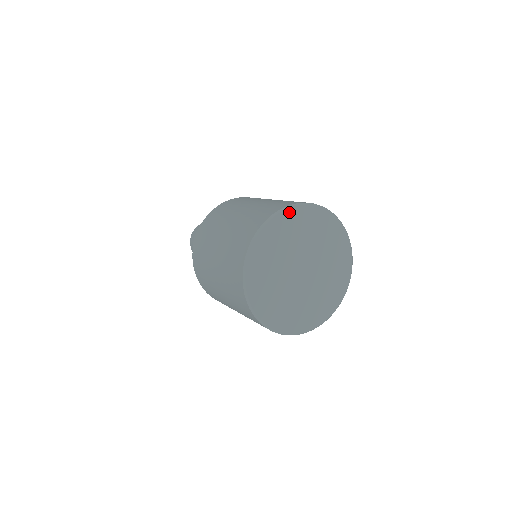
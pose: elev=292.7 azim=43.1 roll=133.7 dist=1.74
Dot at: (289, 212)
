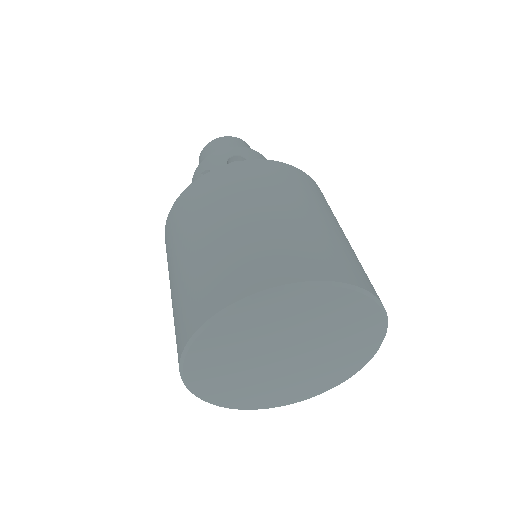
Dot at: (334, 291)
